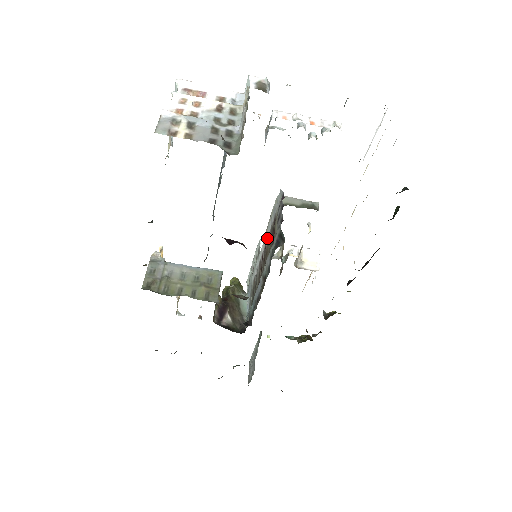
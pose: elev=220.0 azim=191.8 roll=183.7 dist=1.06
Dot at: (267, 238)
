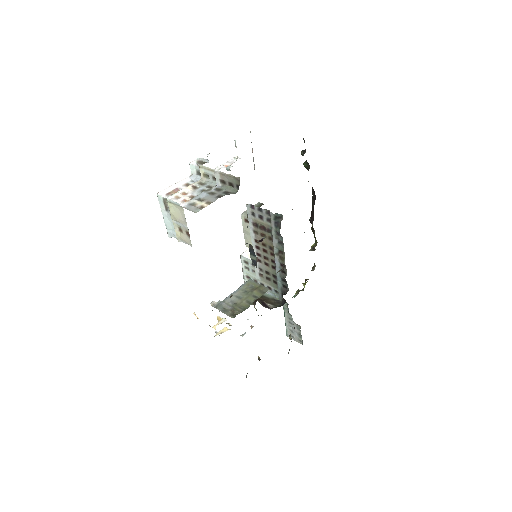
Dot at: (254, 241)
